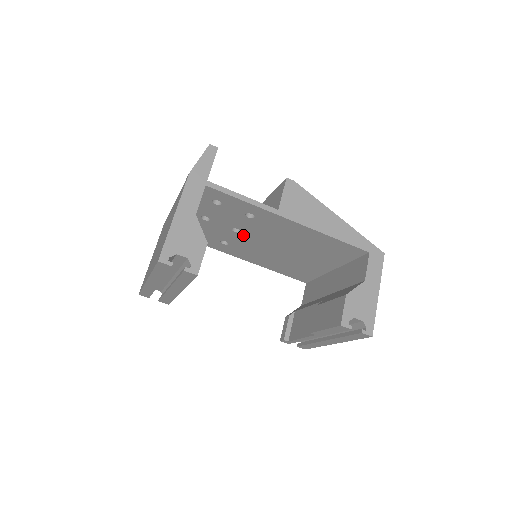
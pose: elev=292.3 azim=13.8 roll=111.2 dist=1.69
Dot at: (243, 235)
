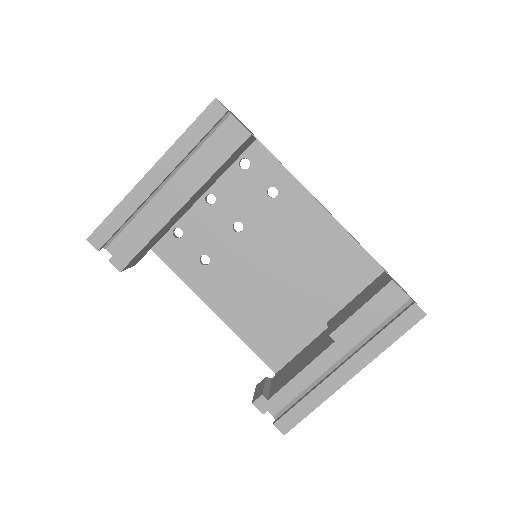
Dot at: (241, 239)
